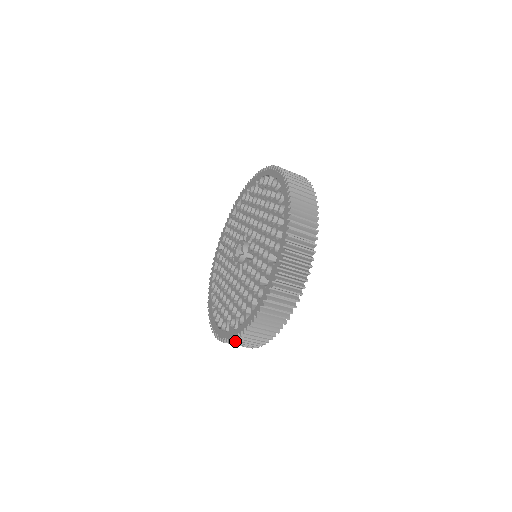
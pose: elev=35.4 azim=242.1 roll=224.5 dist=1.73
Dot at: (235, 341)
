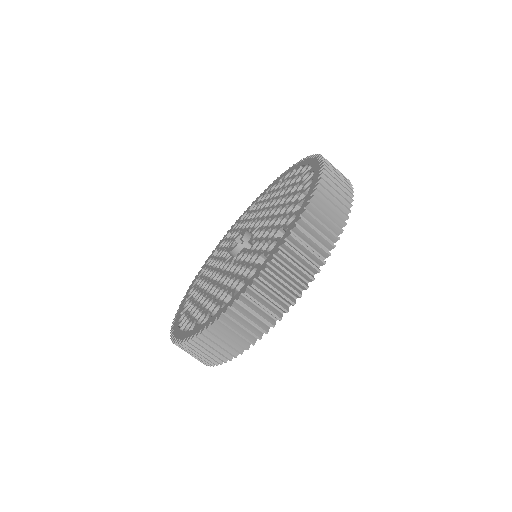
Dot at: (197, 340)
